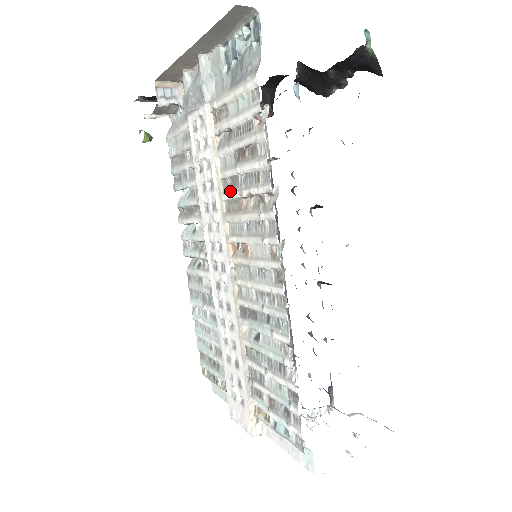
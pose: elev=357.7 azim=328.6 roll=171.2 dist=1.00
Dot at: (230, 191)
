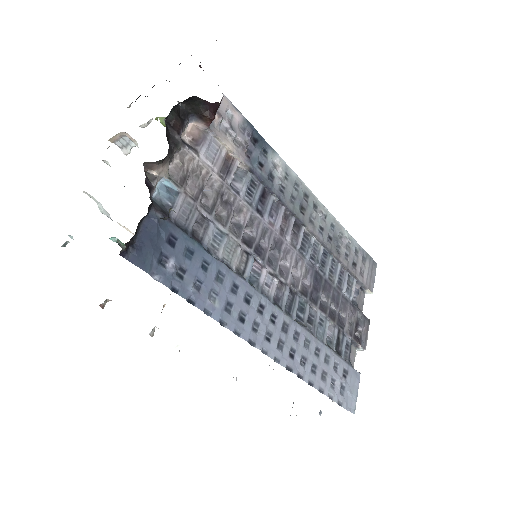
Dot at: occluded
